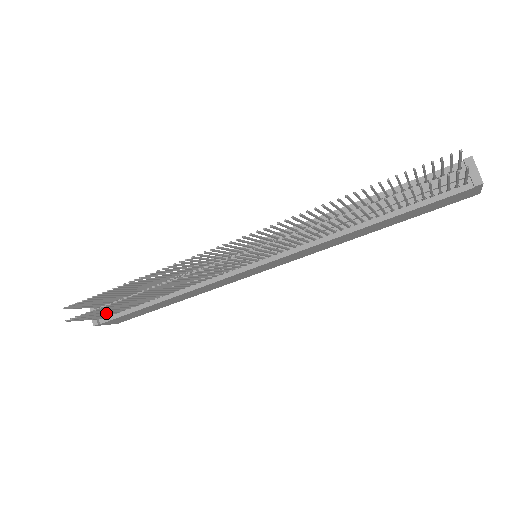
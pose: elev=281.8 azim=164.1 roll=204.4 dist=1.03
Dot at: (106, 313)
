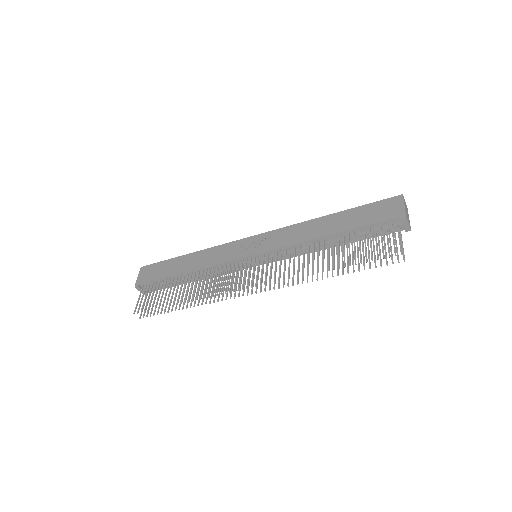
Dot at: (156, 296)
